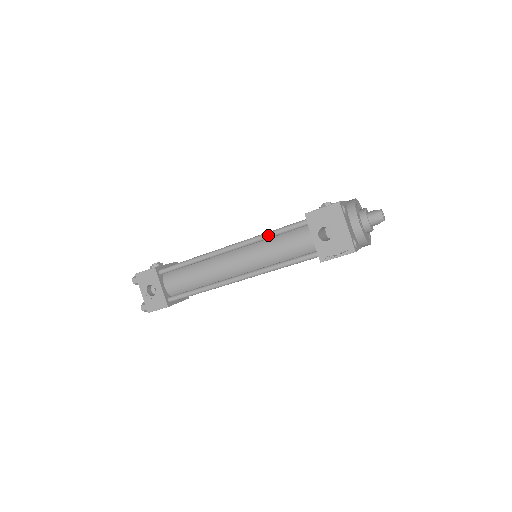
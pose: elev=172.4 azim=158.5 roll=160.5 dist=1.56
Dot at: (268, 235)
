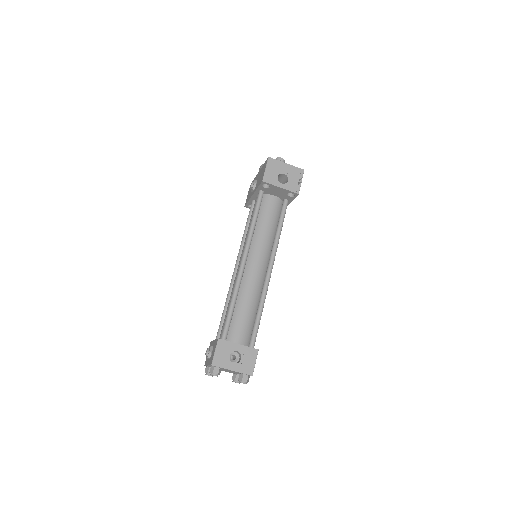
Dot at: (253, 226)
